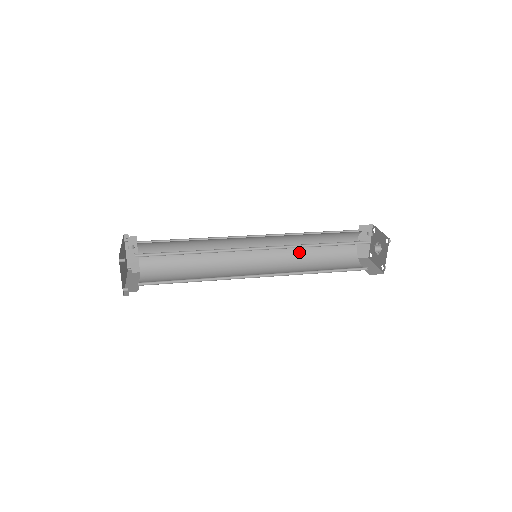
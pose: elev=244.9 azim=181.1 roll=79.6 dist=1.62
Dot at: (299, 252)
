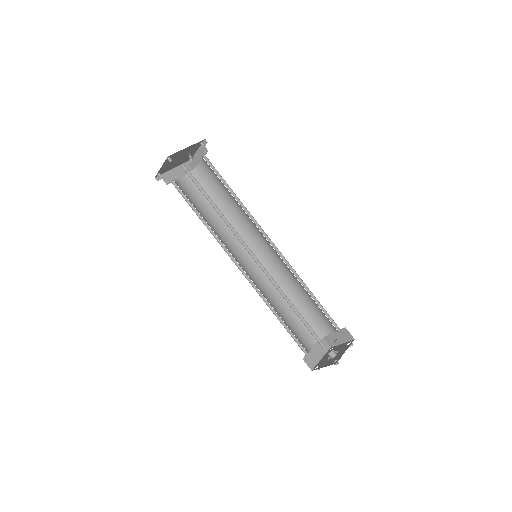
Dot at: (291, 287)
